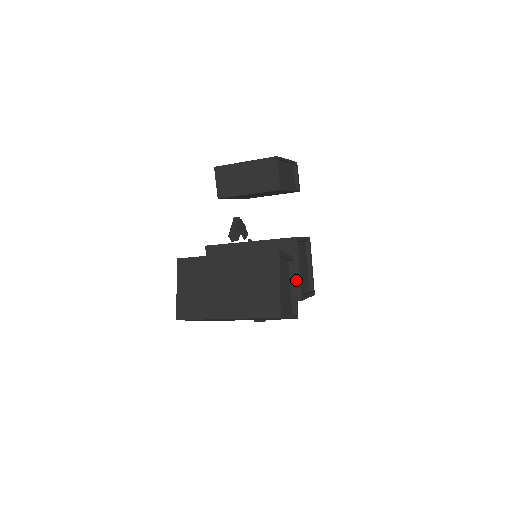
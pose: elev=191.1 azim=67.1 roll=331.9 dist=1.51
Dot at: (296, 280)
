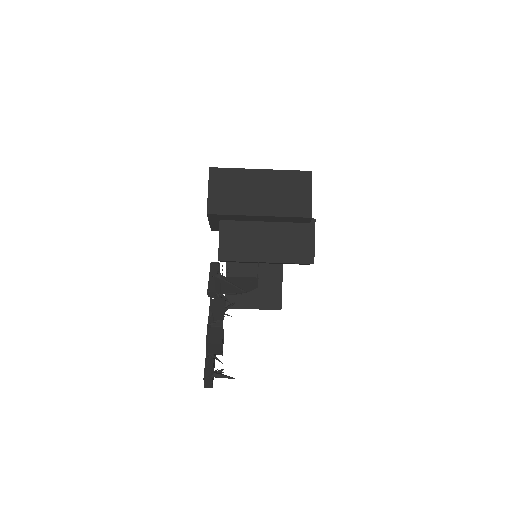
Dot at: occluded
